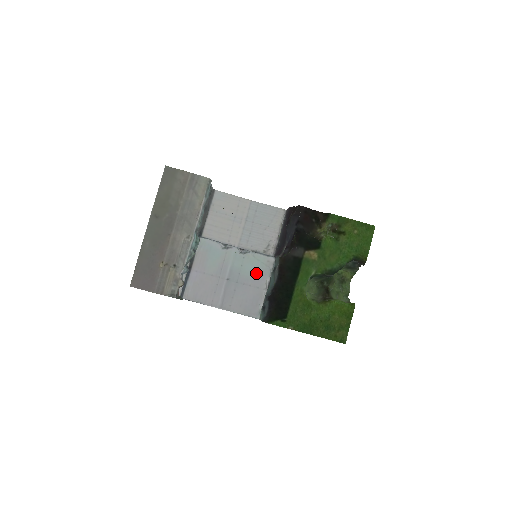
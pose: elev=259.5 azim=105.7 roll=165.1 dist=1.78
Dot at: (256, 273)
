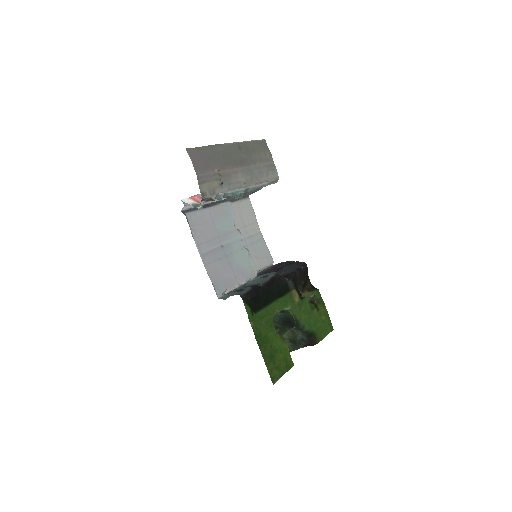
Dot at: (242, 268)
